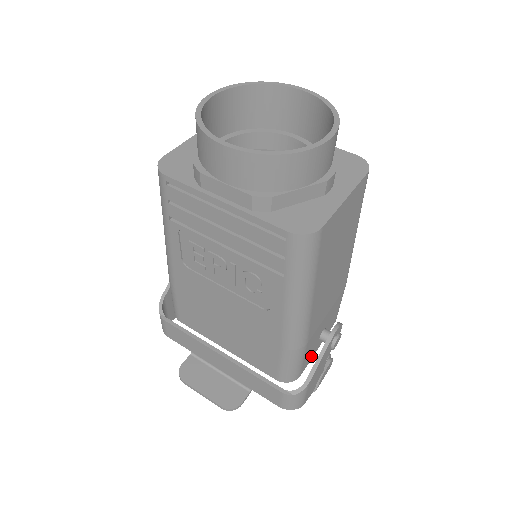
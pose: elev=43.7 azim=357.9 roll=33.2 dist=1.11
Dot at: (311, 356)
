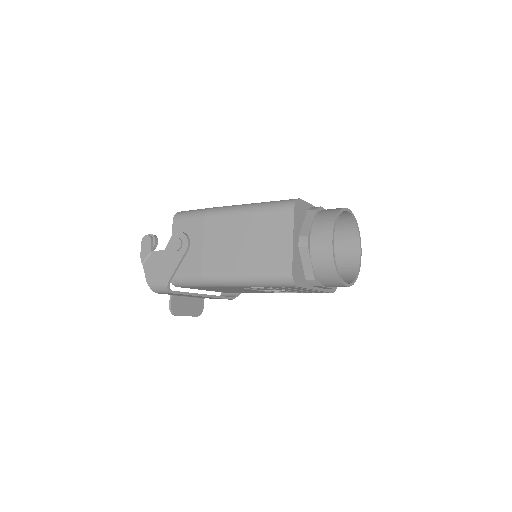
Dot at: occluded
